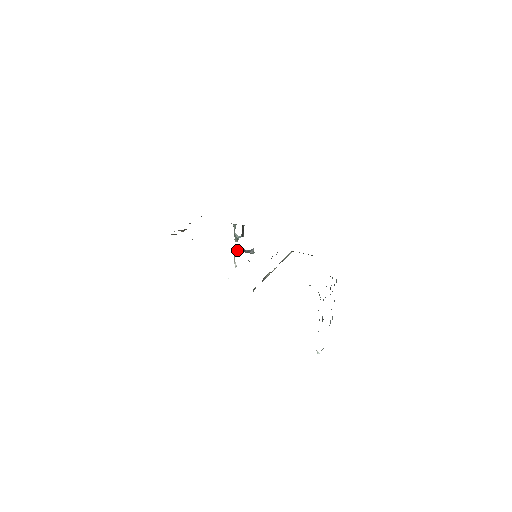
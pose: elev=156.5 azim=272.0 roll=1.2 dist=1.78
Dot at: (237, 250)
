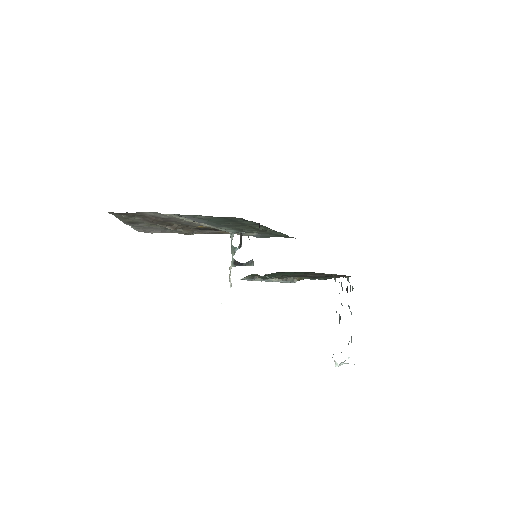
Dot at: (233, 265)
